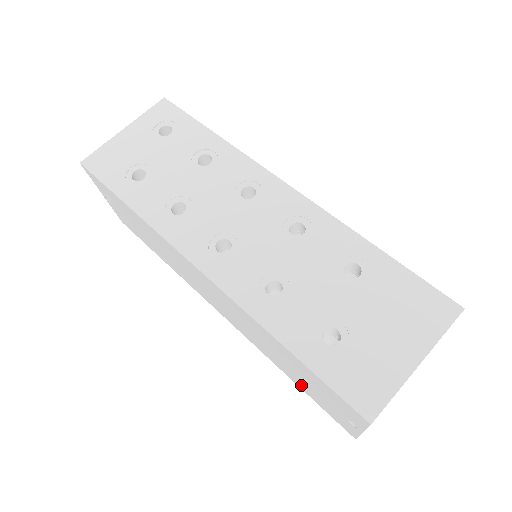
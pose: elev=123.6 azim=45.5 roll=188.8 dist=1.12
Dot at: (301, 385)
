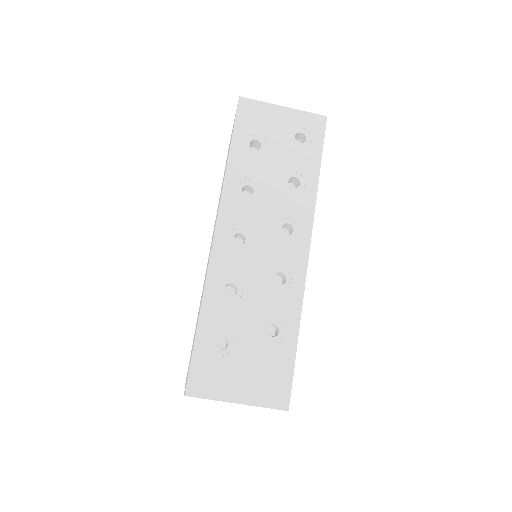
Dot at: occluded
